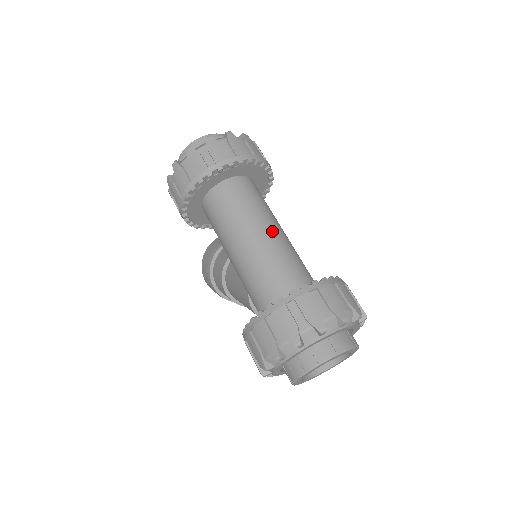
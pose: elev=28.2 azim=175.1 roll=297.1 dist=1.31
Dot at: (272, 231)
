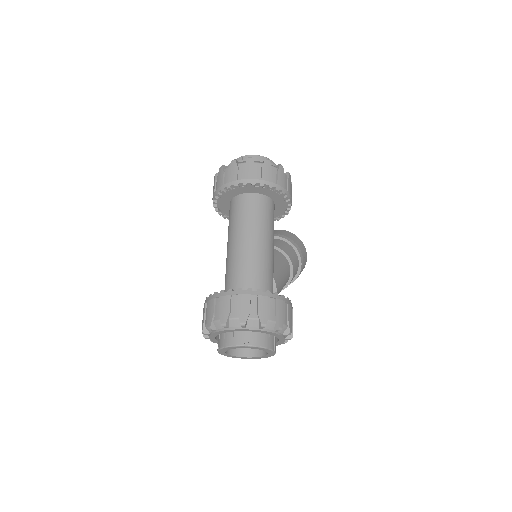
Dot at: (250, 242)
